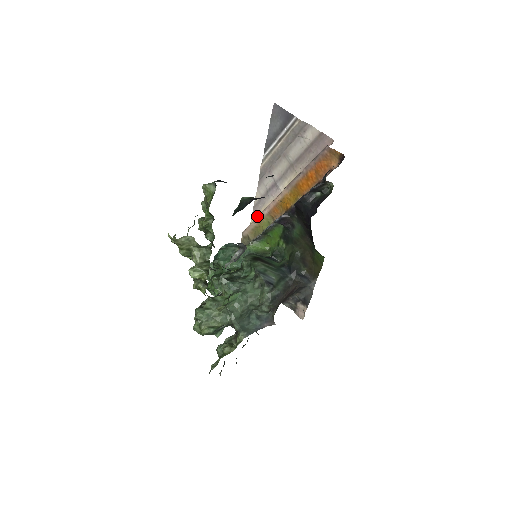
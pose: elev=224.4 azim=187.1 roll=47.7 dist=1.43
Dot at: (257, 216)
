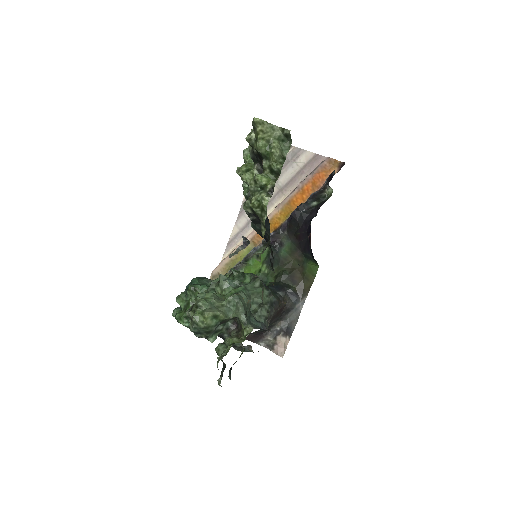
Dot at: occluded
